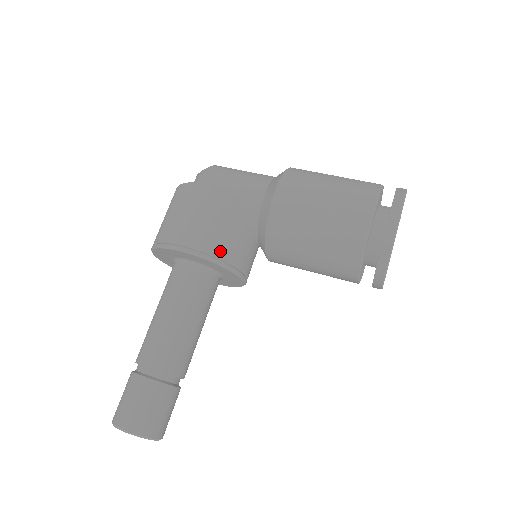
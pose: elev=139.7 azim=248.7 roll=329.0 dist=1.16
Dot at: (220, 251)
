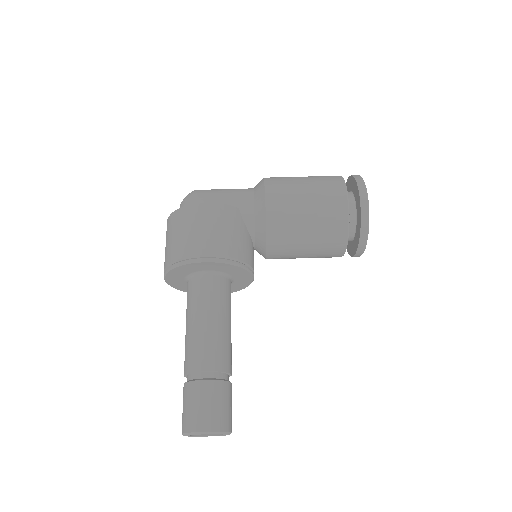
Dot at: (235, 254)
